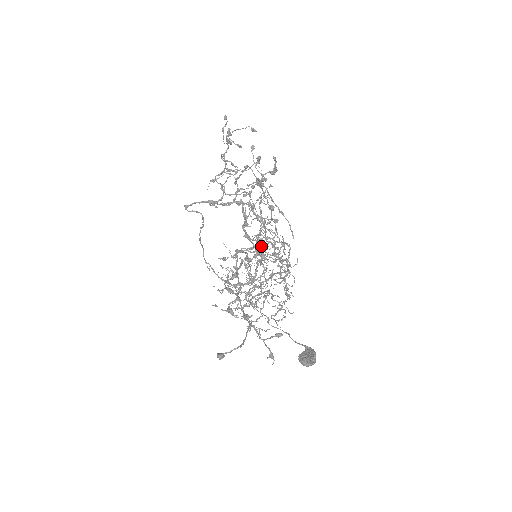
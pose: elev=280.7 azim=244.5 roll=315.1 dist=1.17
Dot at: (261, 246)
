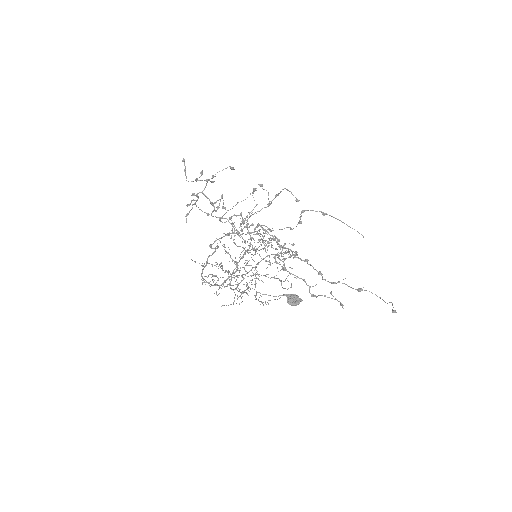
Dot at: occluded
